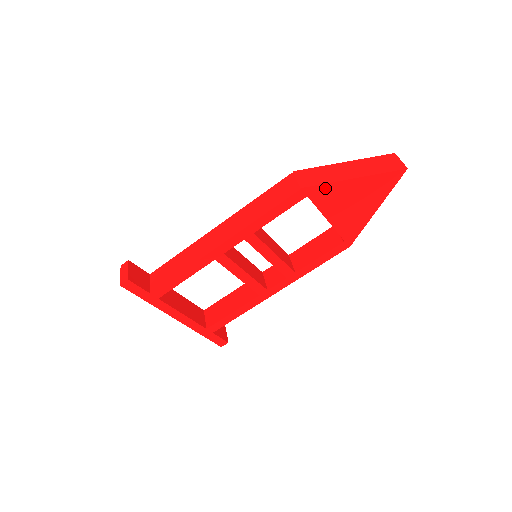
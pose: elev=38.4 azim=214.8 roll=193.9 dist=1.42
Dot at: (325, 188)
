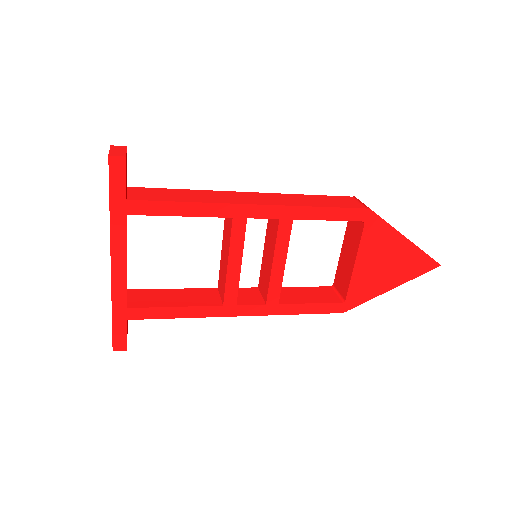
Dot at: (382, 227)
